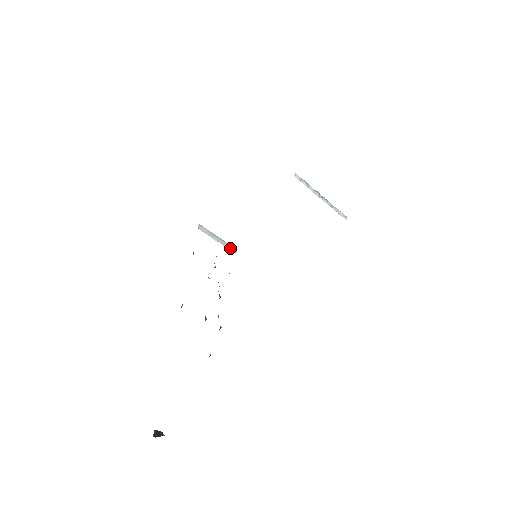
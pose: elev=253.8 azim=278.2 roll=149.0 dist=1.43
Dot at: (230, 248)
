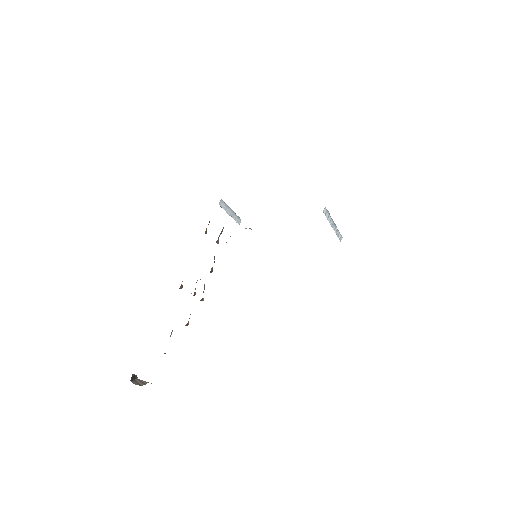
Dot at: (237, 220)
